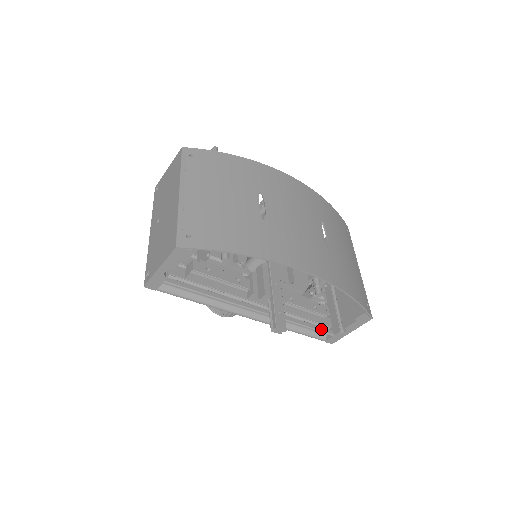
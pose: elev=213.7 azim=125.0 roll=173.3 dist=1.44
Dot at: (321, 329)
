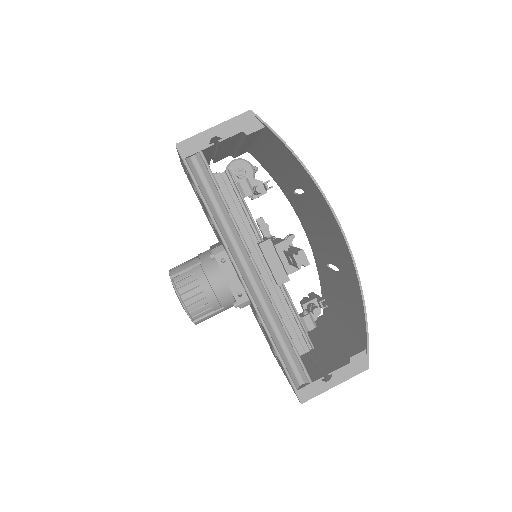
Dot at: (302, 362)
